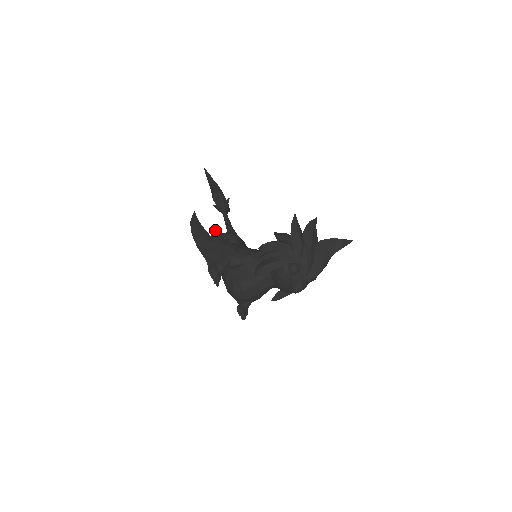
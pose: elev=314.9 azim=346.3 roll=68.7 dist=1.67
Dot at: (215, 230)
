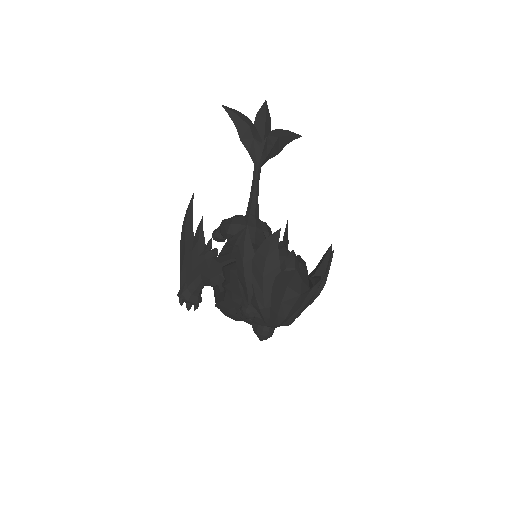
Dot at: (198, 229)
